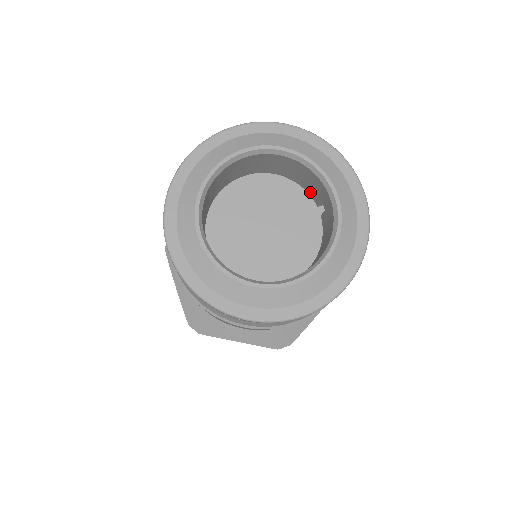
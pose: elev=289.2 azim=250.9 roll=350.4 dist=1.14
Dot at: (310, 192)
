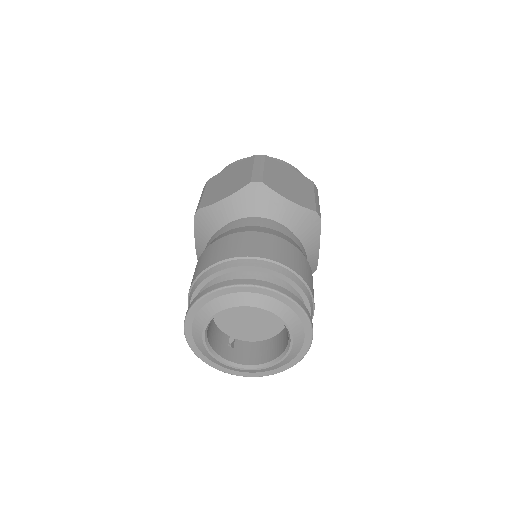
Dot at: occluded
